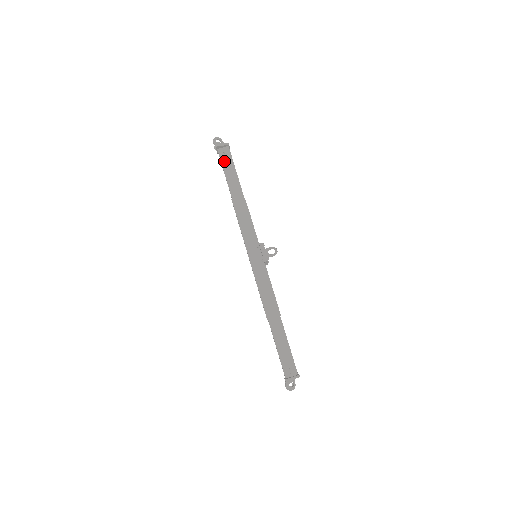
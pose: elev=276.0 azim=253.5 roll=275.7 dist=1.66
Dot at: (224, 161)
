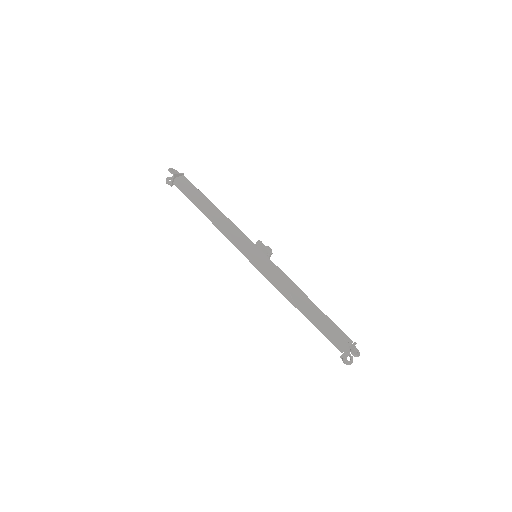
Dot at: (186, 186)
